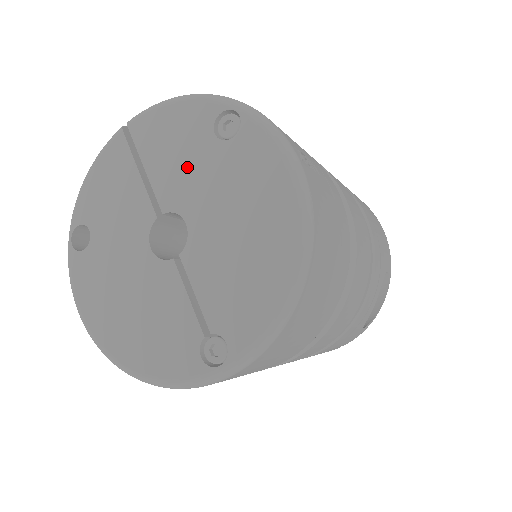
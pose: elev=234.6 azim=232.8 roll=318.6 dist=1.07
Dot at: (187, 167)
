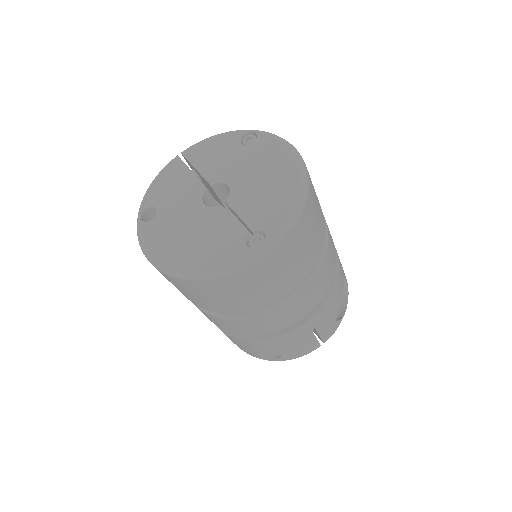
Dot at: (225, 161)
